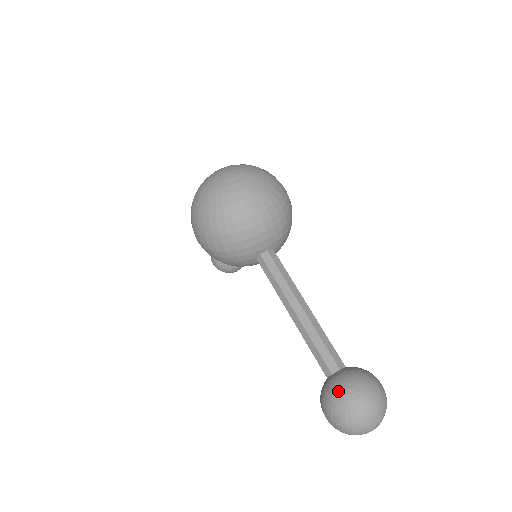
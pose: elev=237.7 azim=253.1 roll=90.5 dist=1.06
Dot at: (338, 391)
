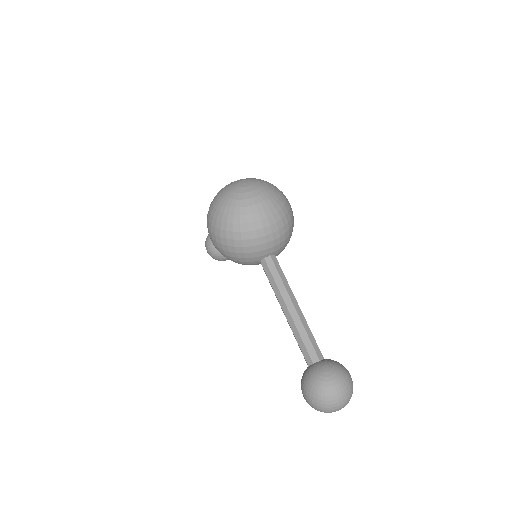
Dot at: (318, 378)
